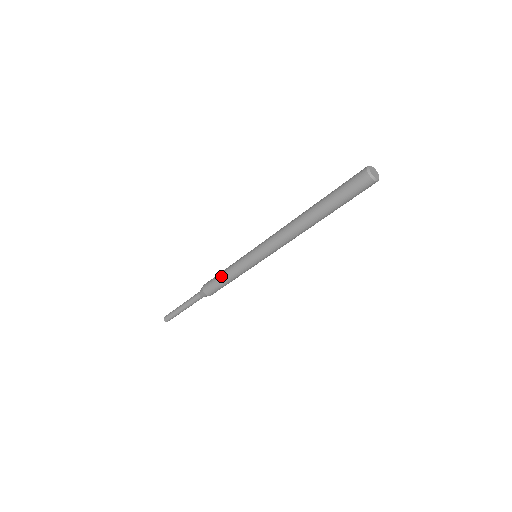
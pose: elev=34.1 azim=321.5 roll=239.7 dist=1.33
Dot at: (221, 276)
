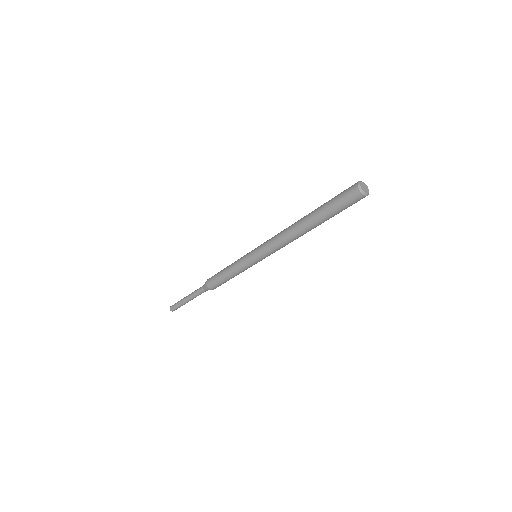
Dot at: (223, 271)
